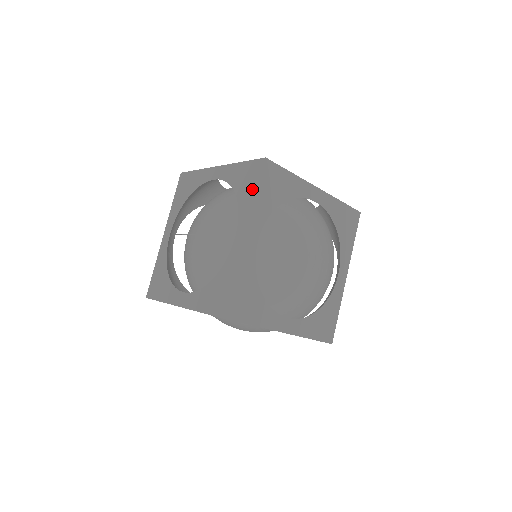
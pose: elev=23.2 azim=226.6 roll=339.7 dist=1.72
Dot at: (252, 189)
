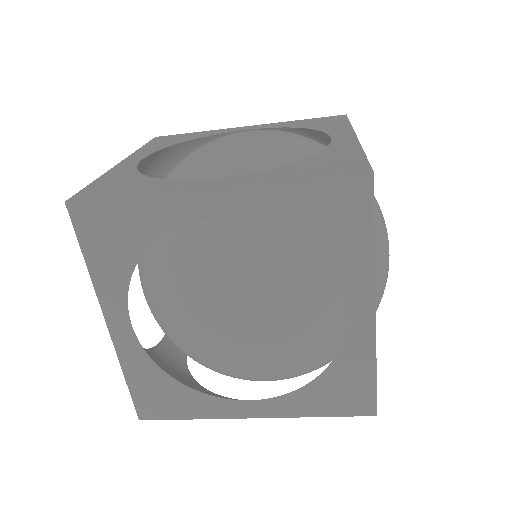
Dot at: occluded
